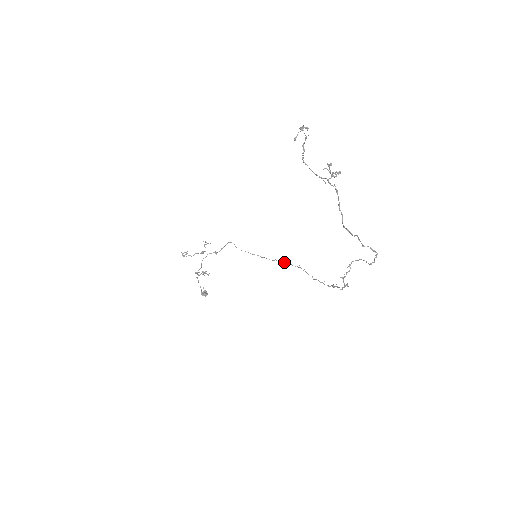
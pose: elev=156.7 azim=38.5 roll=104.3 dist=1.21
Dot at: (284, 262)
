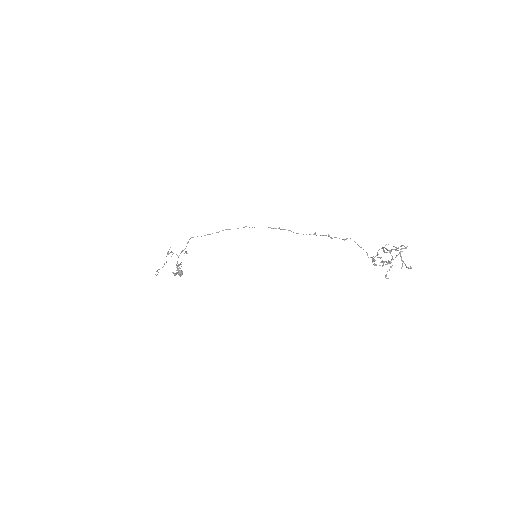
Dot at: occluded
